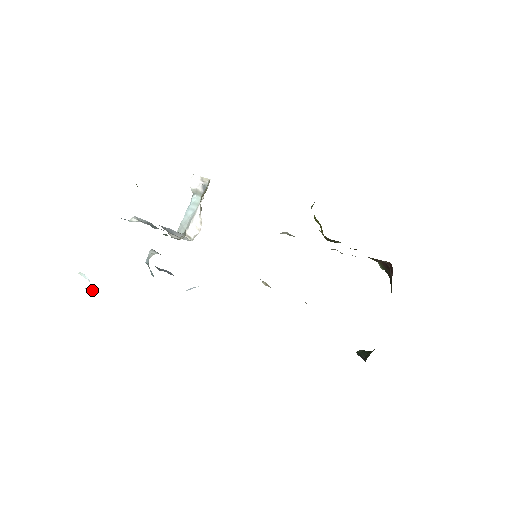
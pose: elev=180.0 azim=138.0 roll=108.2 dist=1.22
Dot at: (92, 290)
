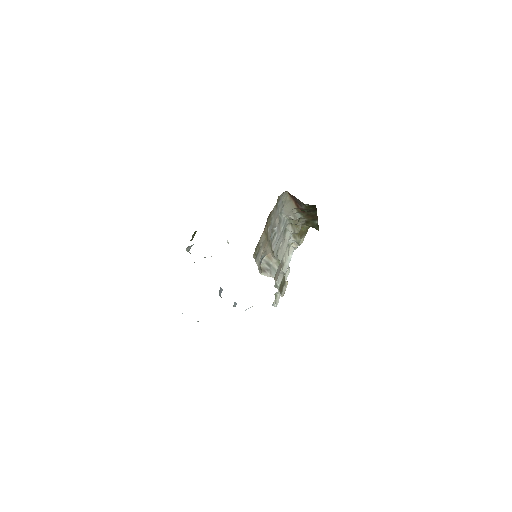
Dot at: occluded
